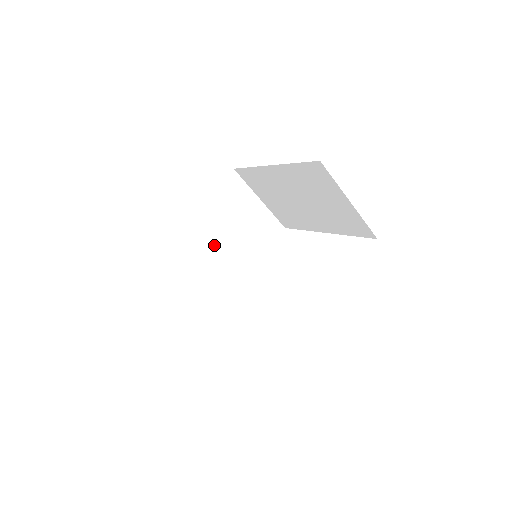
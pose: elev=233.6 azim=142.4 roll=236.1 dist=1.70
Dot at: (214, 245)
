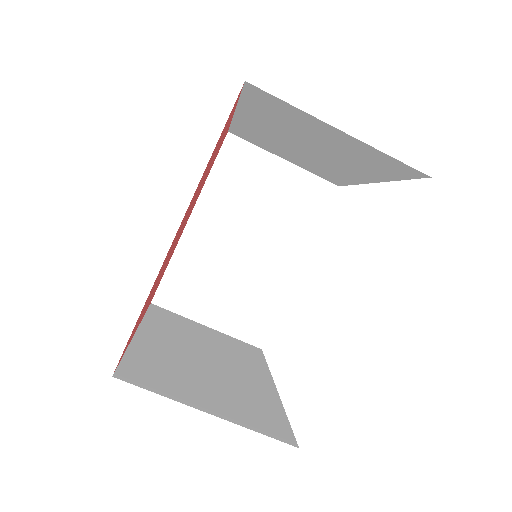
Dot at: (234, 244)
